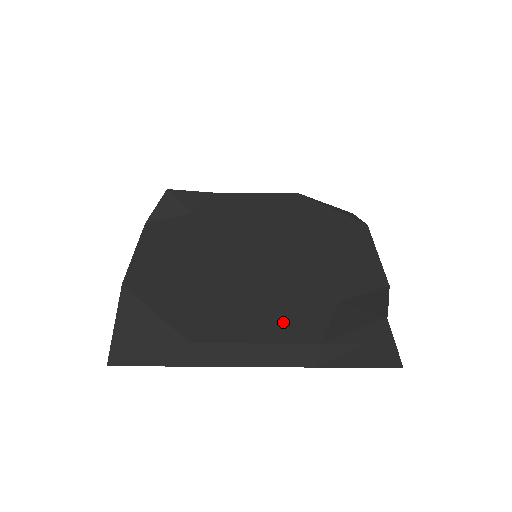
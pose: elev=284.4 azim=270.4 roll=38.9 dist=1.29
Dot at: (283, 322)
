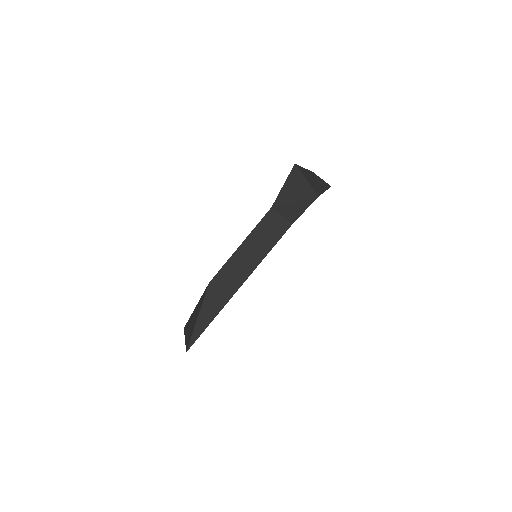
Dot at: occluded
